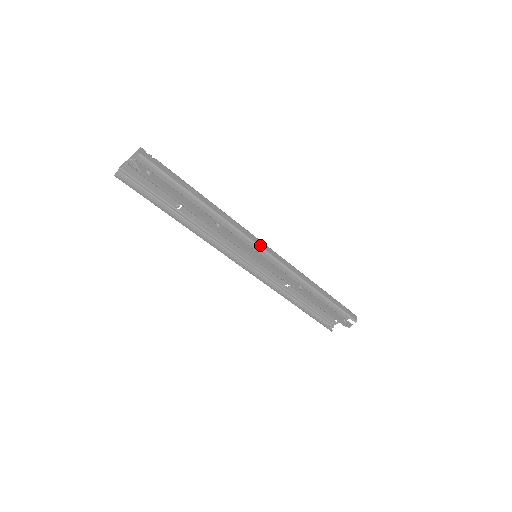
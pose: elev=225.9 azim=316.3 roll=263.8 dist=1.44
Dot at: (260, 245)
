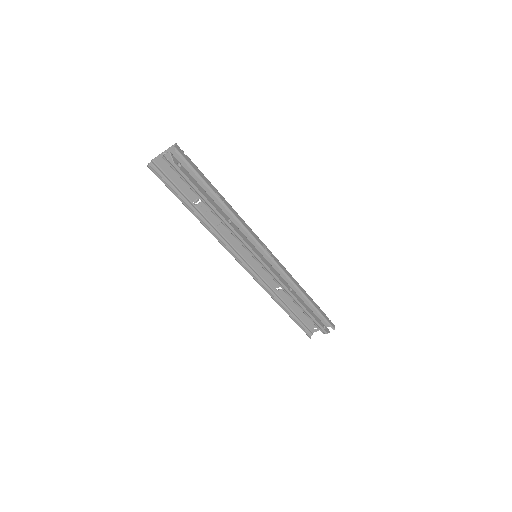
Dot at: (262, 245)
